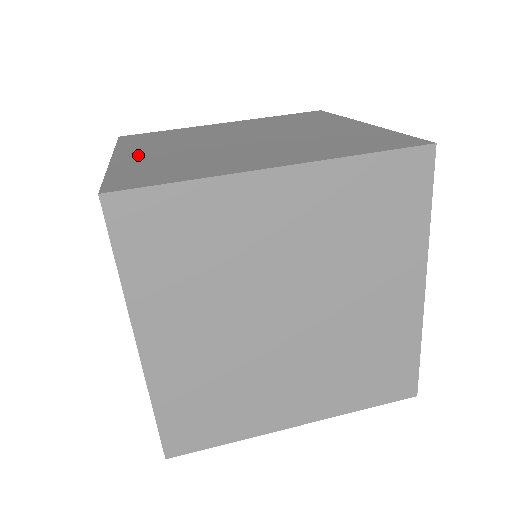
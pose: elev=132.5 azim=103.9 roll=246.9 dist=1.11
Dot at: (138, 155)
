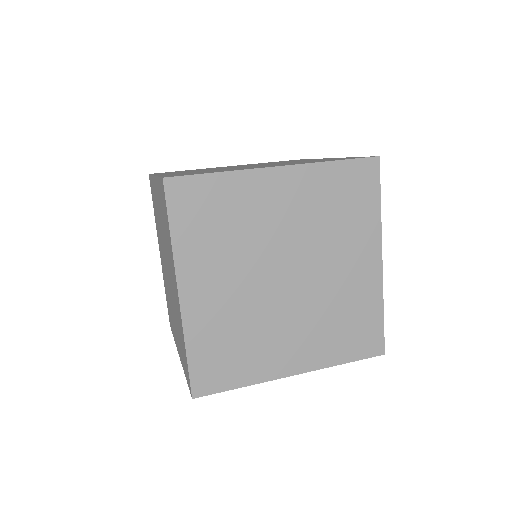
Dot at: (174, 173)
